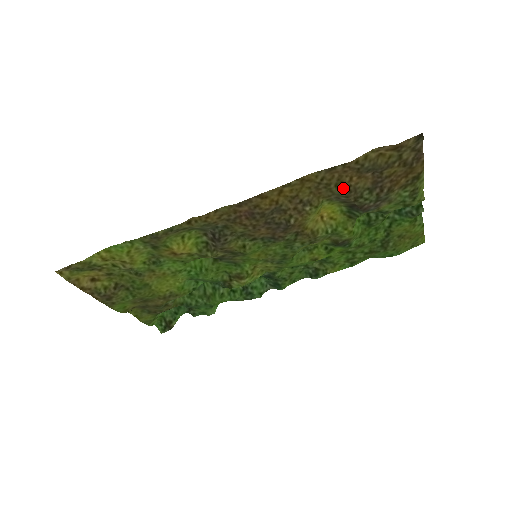
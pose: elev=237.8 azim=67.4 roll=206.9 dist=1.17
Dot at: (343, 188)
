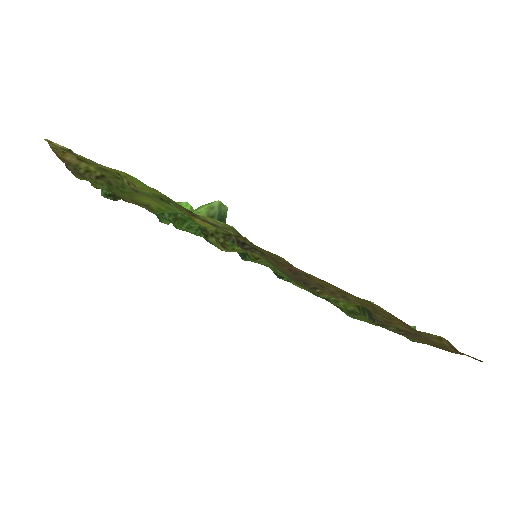
Dot at: (385, 319)
